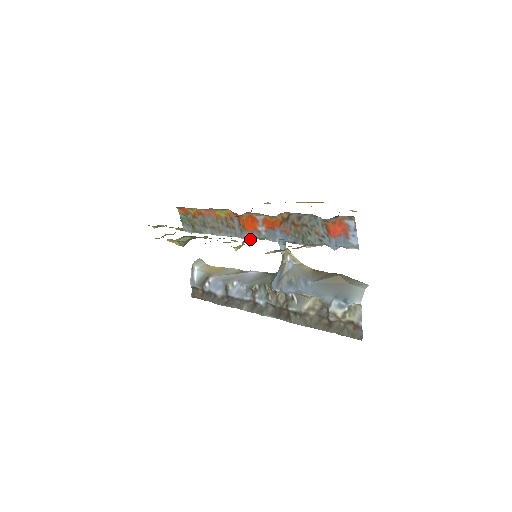
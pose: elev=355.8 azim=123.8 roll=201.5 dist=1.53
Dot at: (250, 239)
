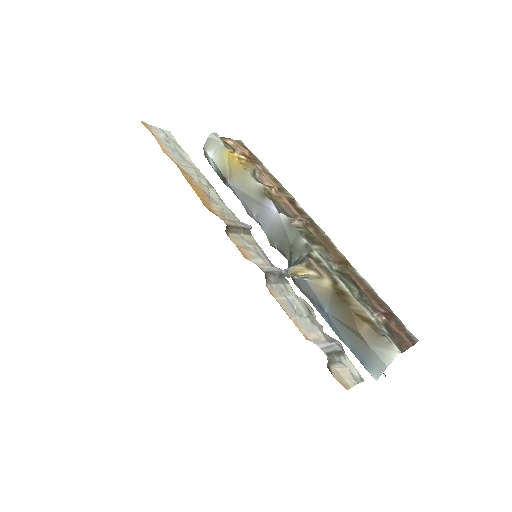
Dot at: occluded
